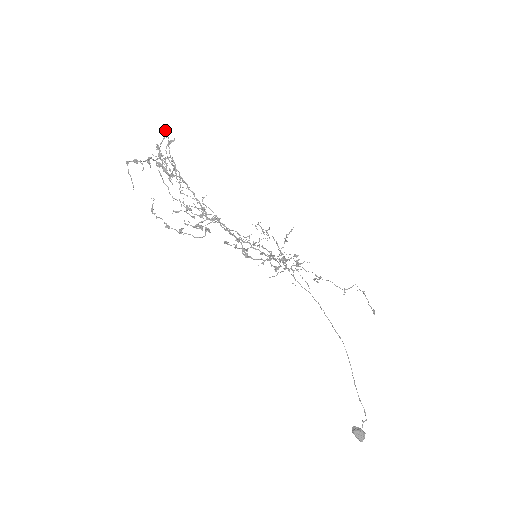
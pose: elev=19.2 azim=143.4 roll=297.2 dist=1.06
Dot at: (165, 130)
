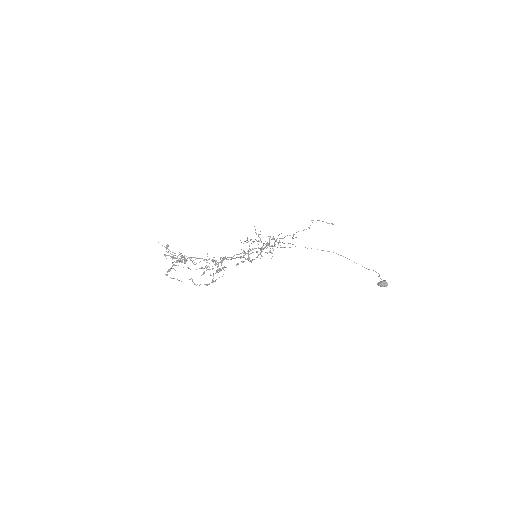
Dot at: occluded
